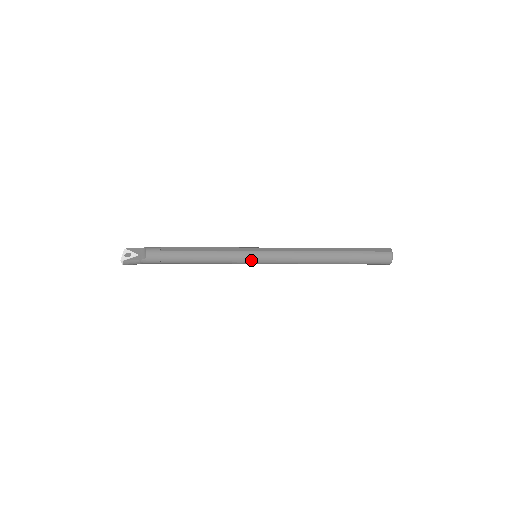
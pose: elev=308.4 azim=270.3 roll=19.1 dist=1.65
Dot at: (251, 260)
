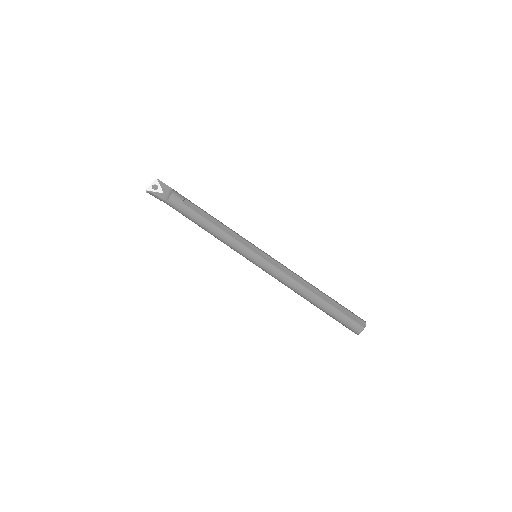
Dot at: (249, 258)
